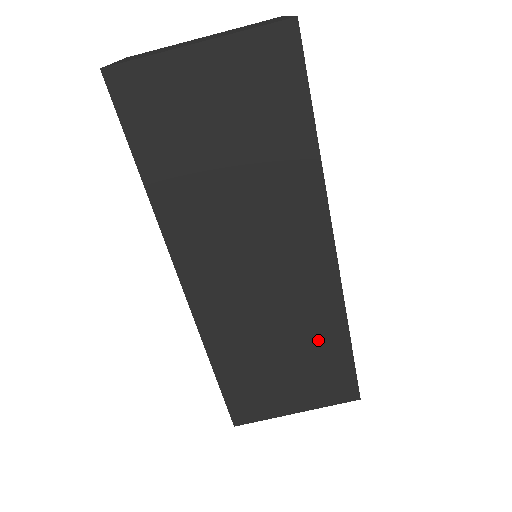
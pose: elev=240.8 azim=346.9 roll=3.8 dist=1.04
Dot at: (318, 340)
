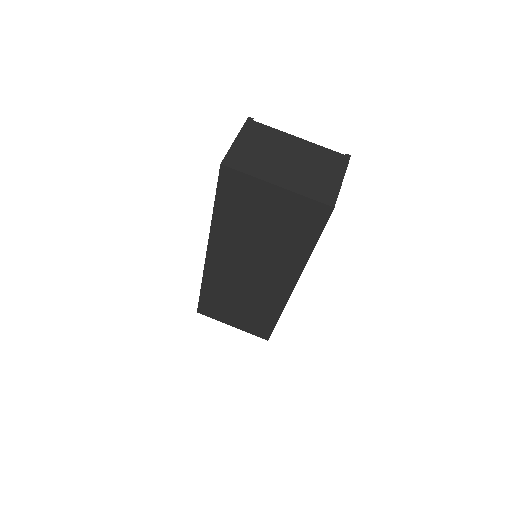
Dot at: (262, 311)
